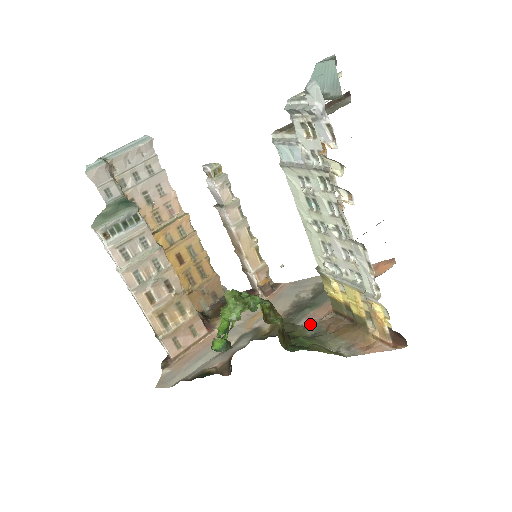
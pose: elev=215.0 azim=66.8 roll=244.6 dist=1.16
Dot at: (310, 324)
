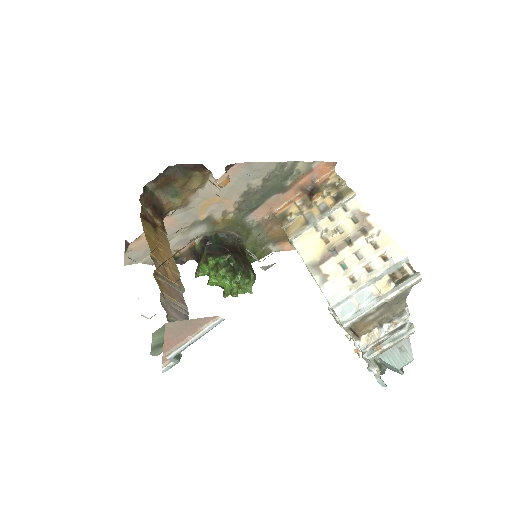
Dot at: (255, 221)
